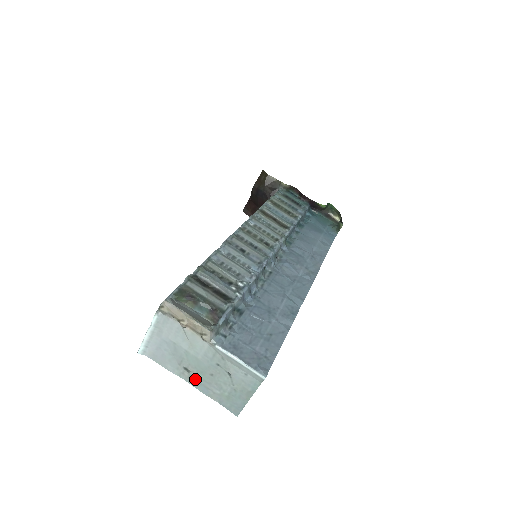
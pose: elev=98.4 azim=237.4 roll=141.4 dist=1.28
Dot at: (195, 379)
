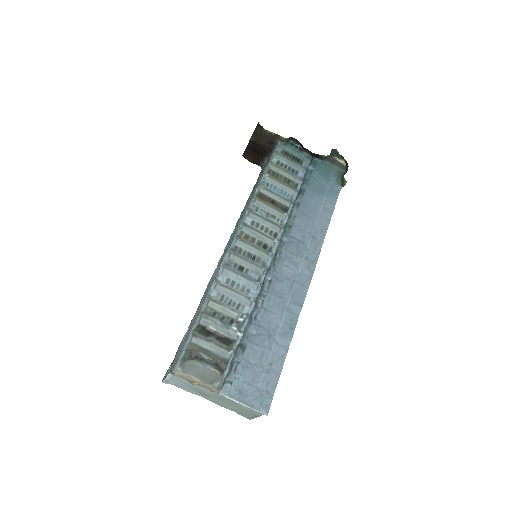
Dot at: (212, 399)
